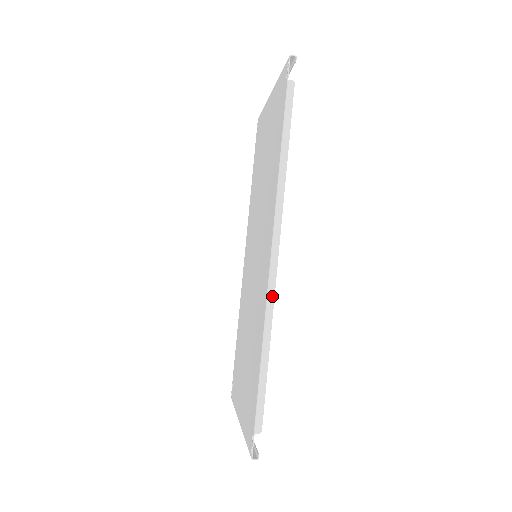
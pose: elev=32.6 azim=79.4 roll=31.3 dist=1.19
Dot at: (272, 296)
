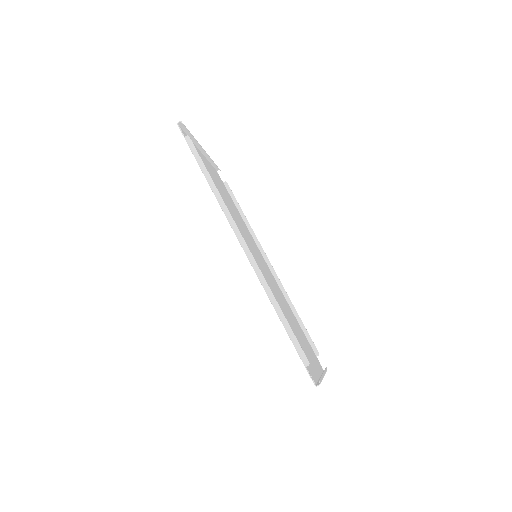
Dot at: (258, 269)
